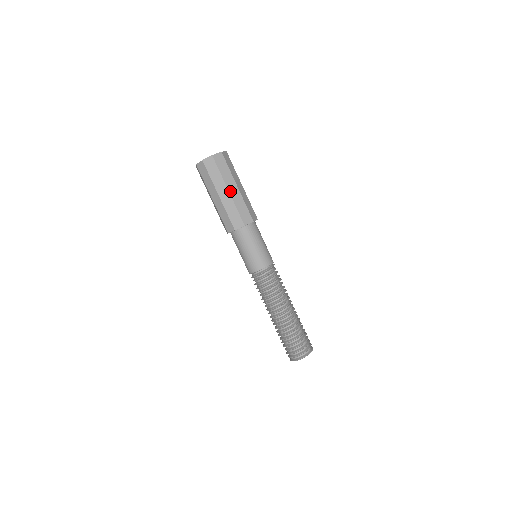
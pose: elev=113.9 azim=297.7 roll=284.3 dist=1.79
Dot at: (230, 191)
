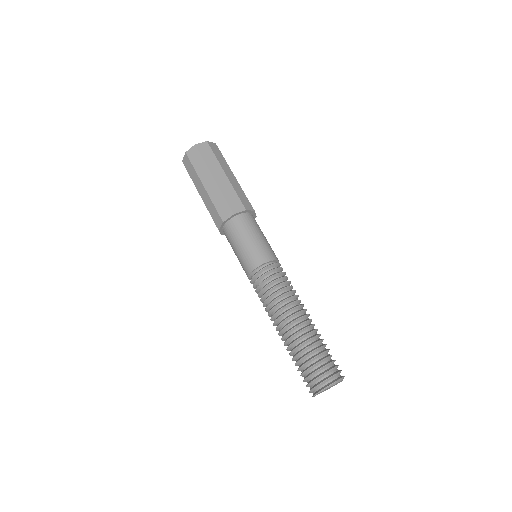
Dot at: (216, 179)
